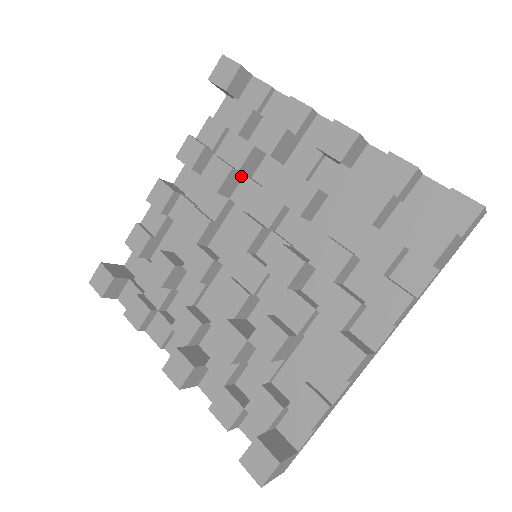
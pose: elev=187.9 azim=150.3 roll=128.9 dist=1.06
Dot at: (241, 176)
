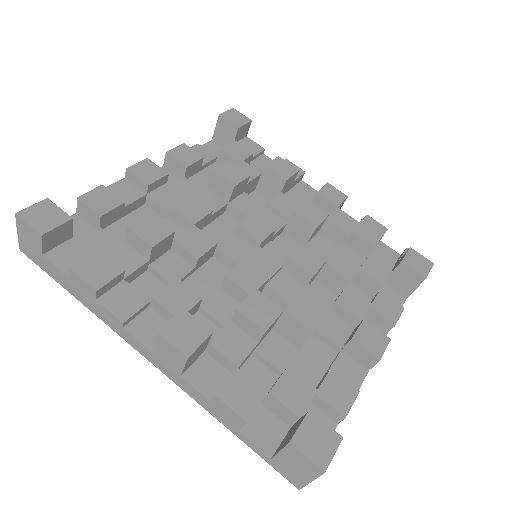
Dot at: (243, 190)
